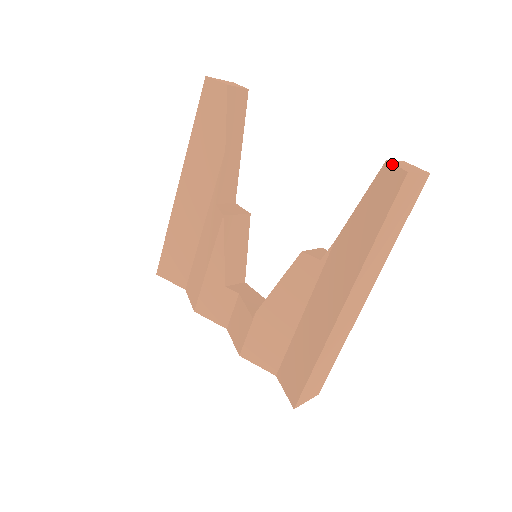
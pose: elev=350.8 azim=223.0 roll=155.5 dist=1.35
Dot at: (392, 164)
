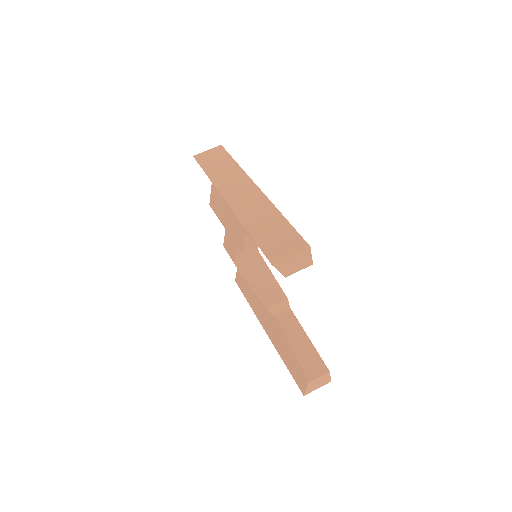
Dot at: (307, 387)
